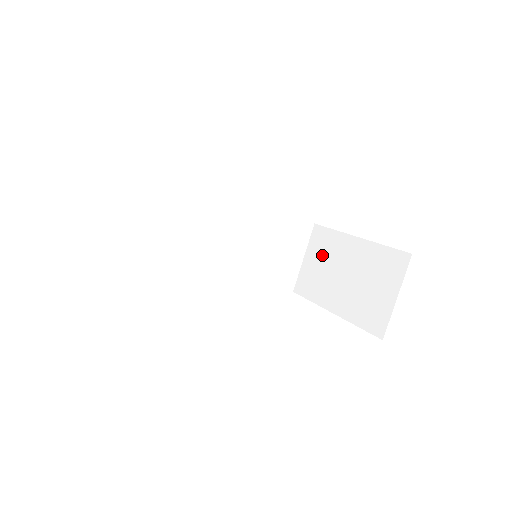
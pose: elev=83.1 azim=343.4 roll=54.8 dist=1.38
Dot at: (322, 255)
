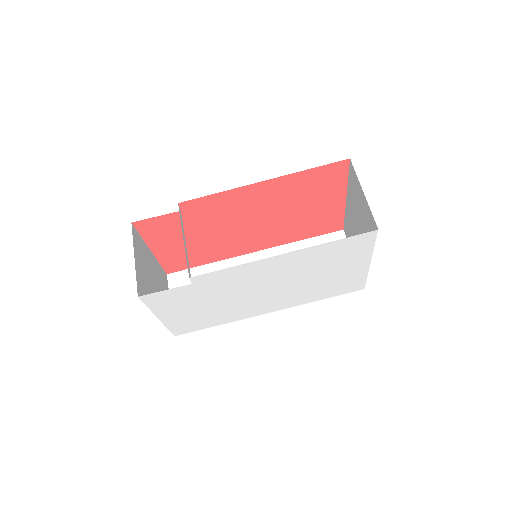
Dot at: occluded
